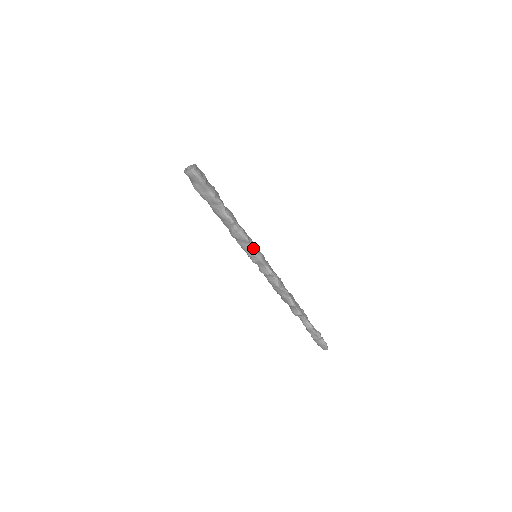
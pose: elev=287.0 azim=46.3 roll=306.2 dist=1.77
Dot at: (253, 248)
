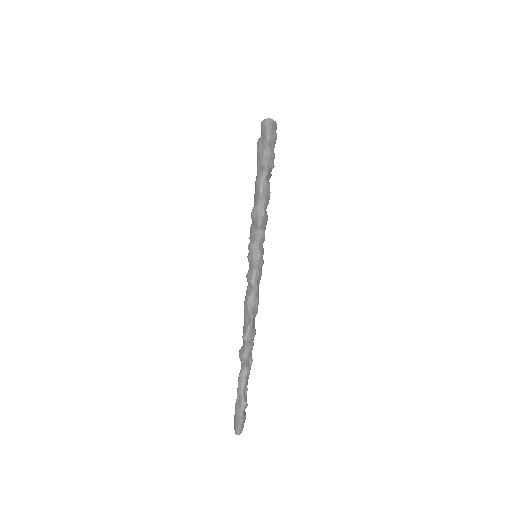
Dot at: (258, 239)
